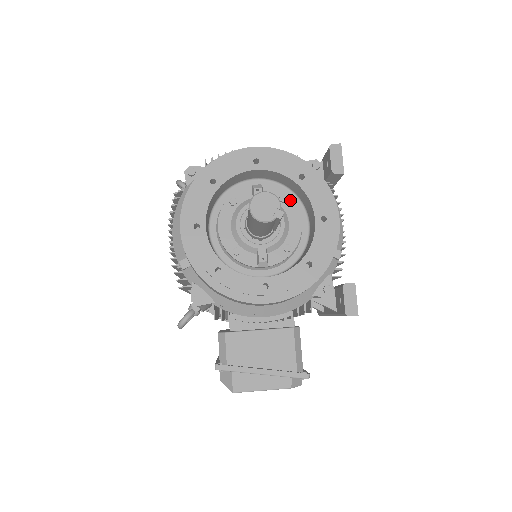
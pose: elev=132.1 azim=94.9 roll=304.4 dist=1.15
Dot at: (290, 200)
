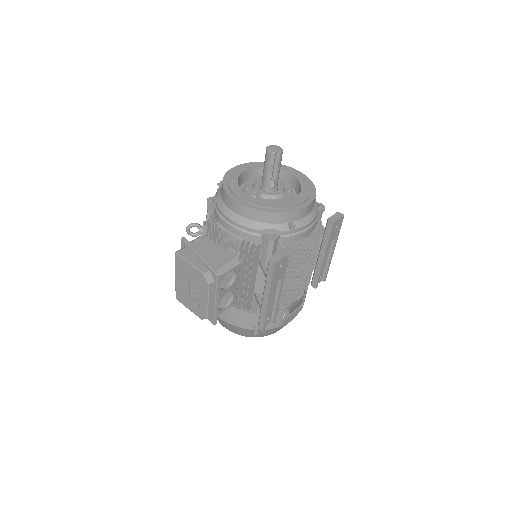
Dot at: (292, 193)
